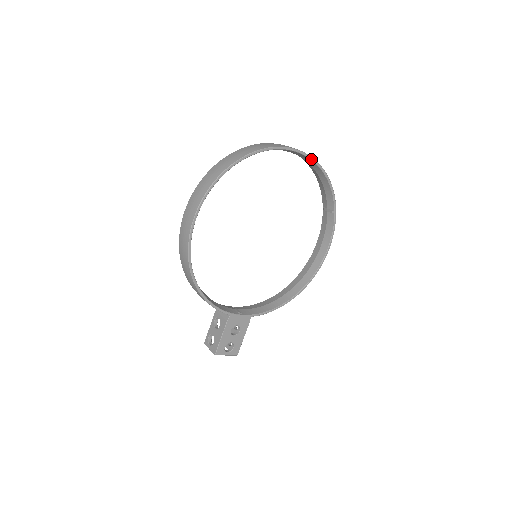
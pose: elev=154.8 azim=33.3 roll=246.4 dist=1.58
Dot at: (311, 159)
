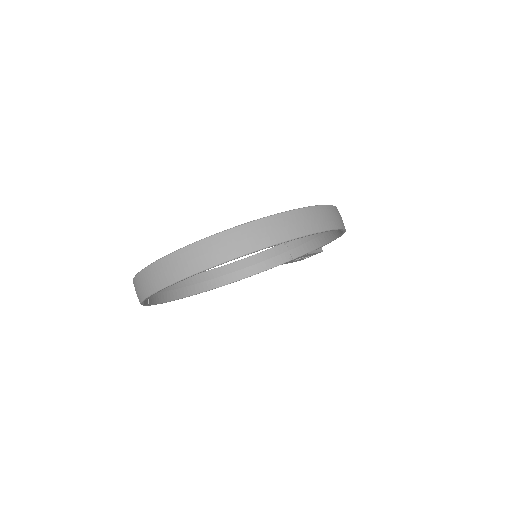
Dot at: (193, 275)
